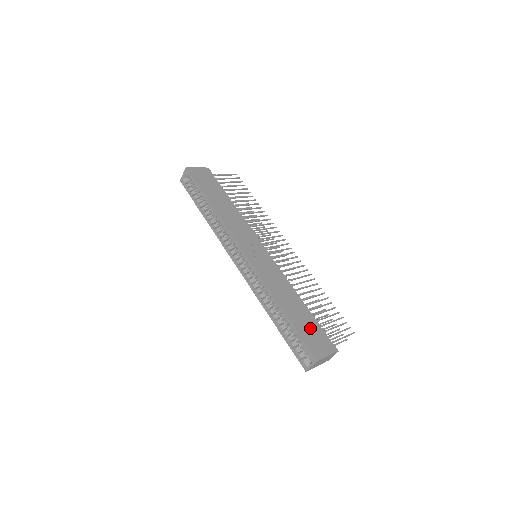
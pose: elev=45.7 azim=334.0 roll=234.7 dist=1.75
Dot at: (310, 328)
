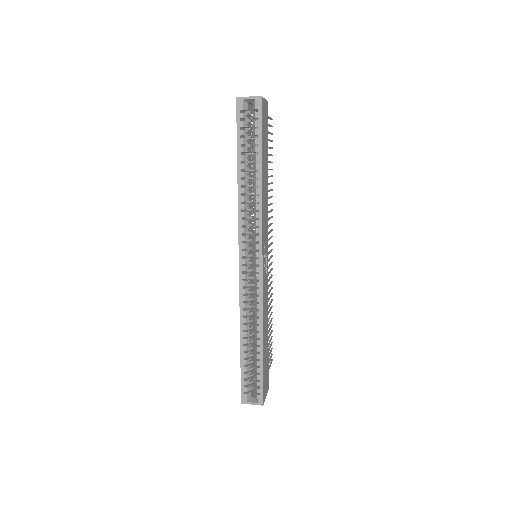
Dot at: occluded
